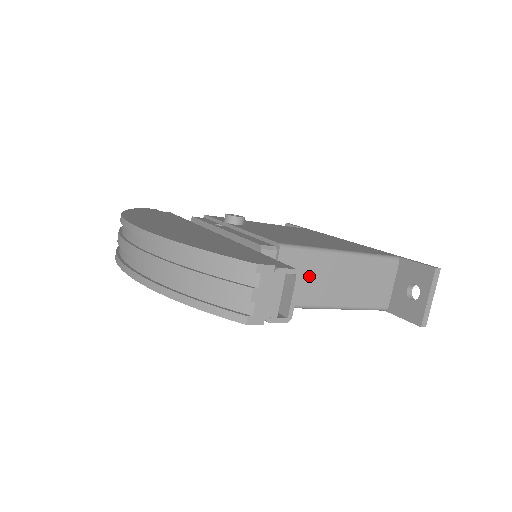
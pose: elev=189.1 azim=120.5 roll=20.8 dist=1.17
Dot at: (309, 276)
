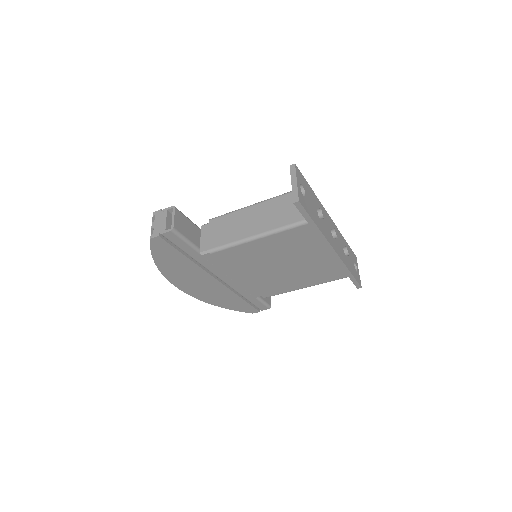
Dot at: (231, 226)
